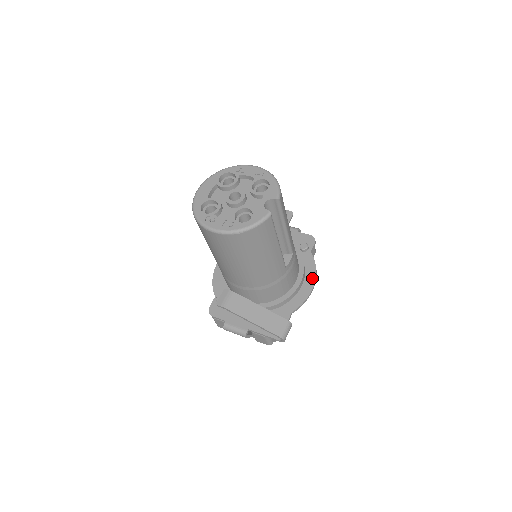
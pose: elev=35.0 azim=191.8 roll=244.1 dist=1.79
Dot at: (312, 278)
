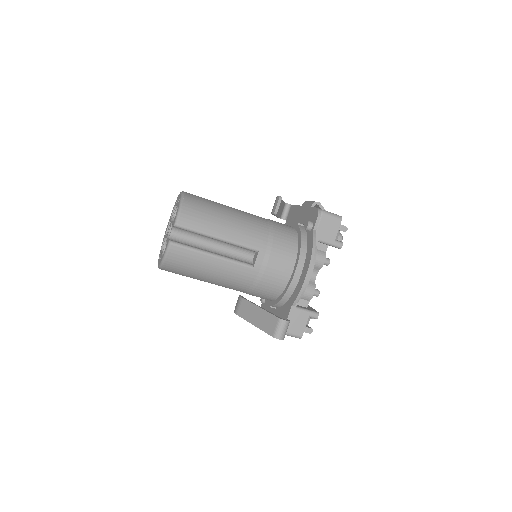
Dot at: (308, 263)
